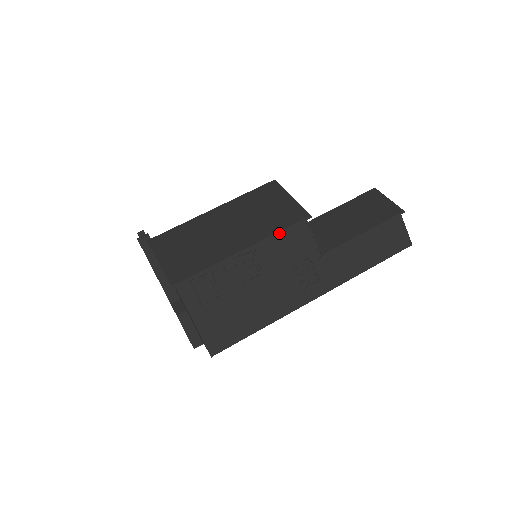
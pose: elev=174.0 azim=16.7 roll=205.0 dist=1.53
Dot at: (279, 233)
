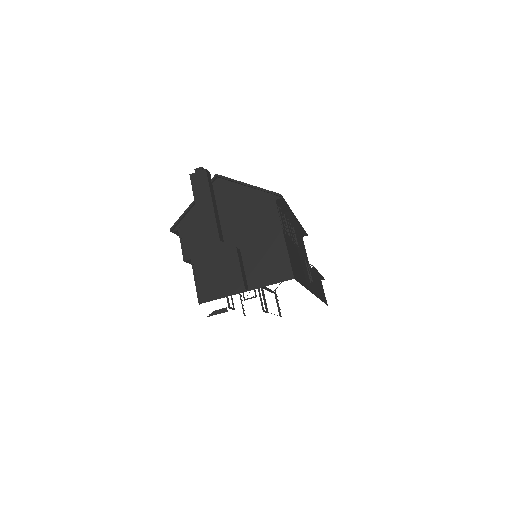
Dot at: (302, 227)
